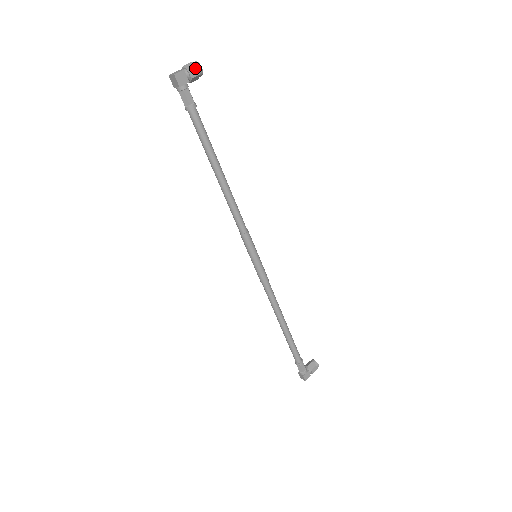
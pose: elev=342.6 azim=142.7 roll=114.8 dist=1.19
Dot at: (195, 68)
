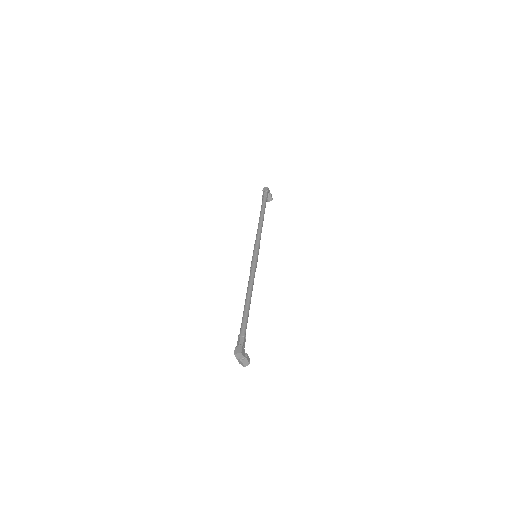
Dot at: occluded
